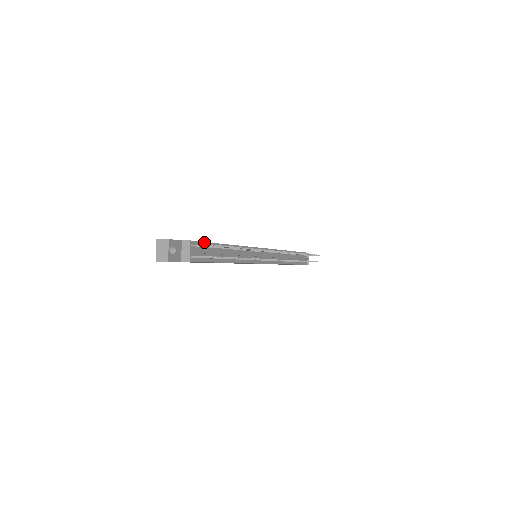
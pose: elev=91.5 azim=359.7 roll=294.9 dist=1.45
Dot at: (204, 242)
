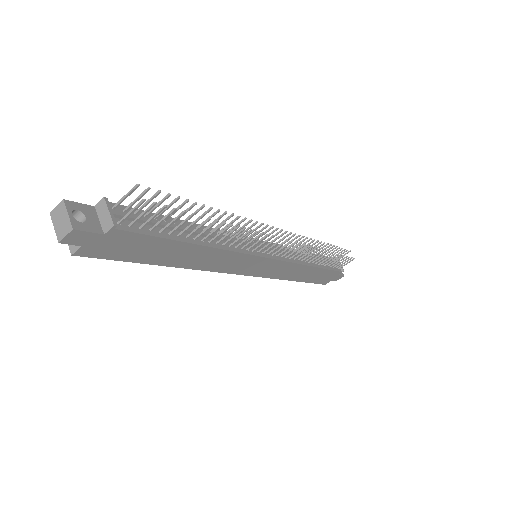
Dot at: occluded
